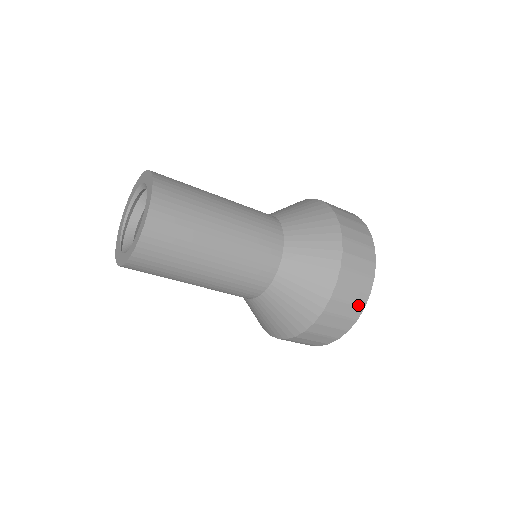
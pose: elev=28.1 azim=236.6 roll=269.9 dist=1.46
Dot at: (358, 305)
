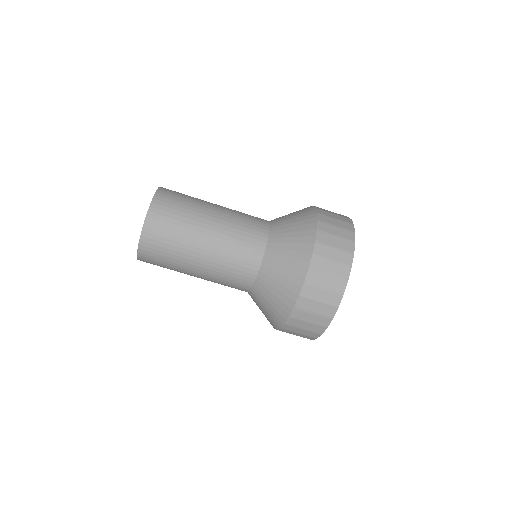
Dot at: (346, 251)
